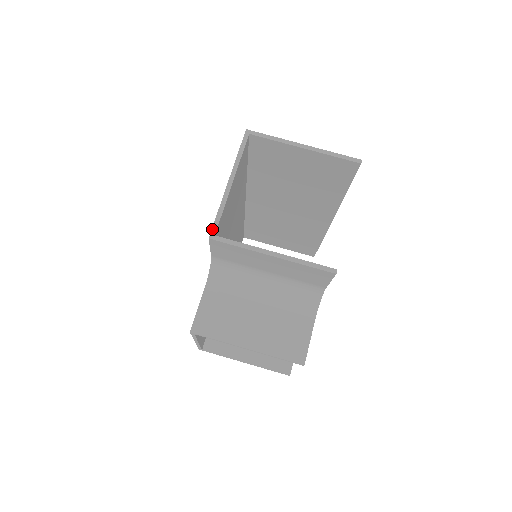
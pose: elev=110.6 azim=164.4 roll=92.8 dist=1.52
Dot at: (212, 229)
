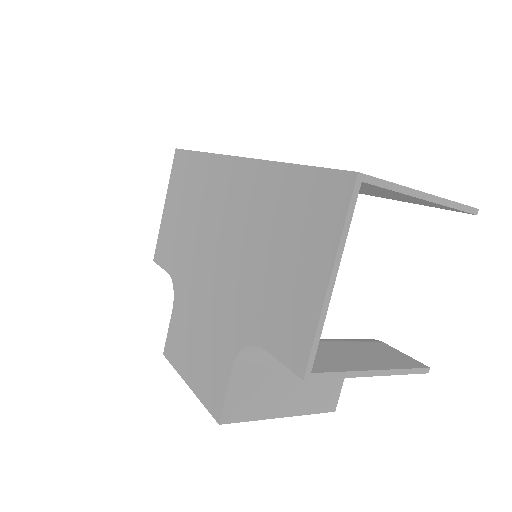
Dot at: (308, 365)
